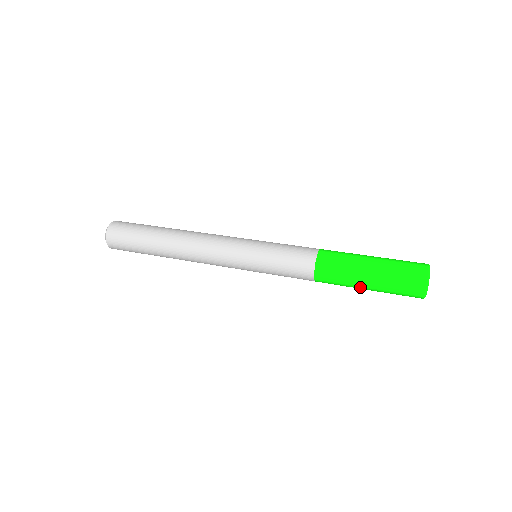
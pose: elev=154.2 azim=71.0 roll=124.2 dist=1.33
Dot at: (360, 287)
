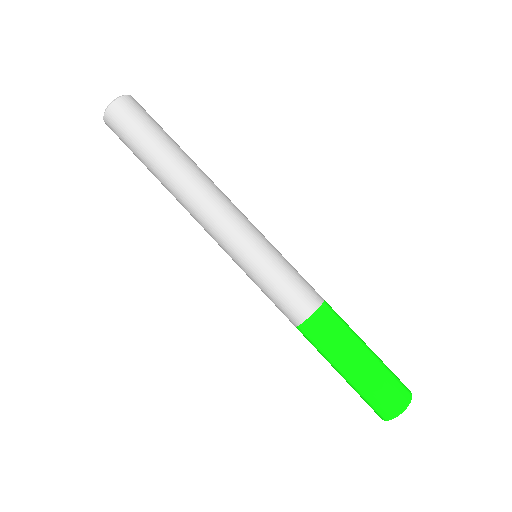
Dot at: occluded
